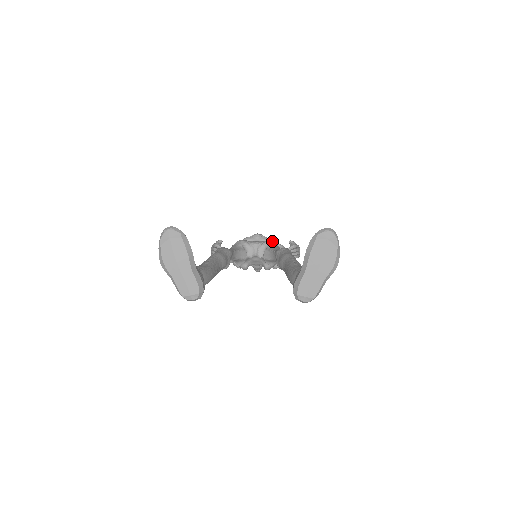
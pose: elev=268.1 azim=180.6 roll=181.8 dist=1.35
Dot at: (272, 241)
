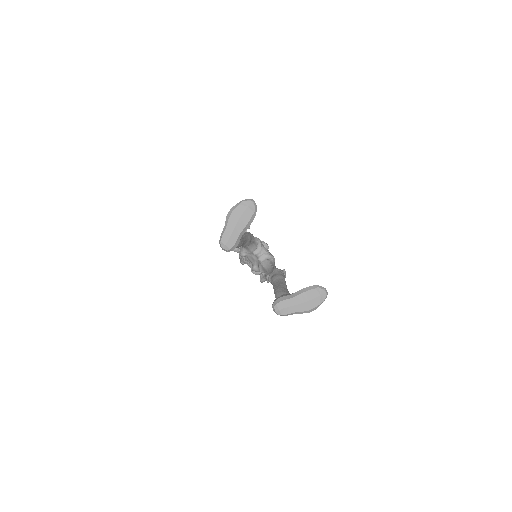
Dot at: occluded
